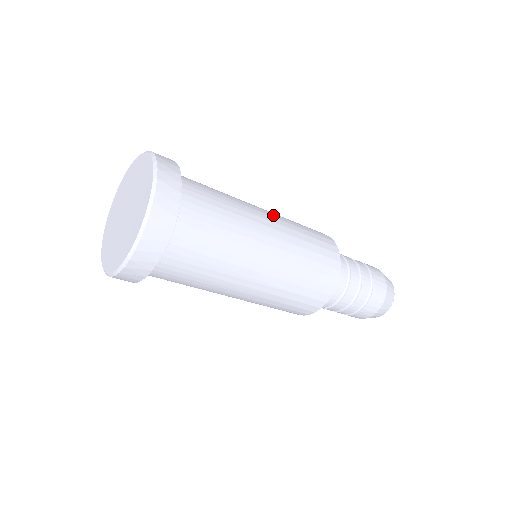
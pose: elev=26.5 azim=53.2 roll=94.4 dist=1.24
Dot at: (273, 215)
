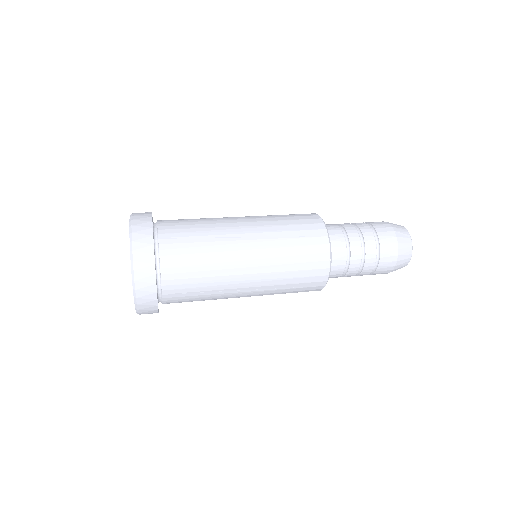
Dot at: (258, 252)
